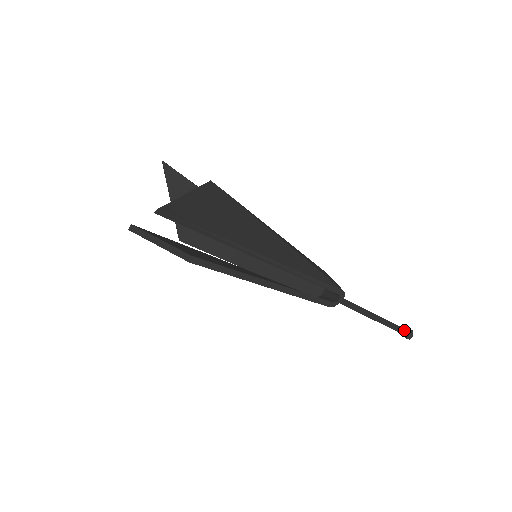
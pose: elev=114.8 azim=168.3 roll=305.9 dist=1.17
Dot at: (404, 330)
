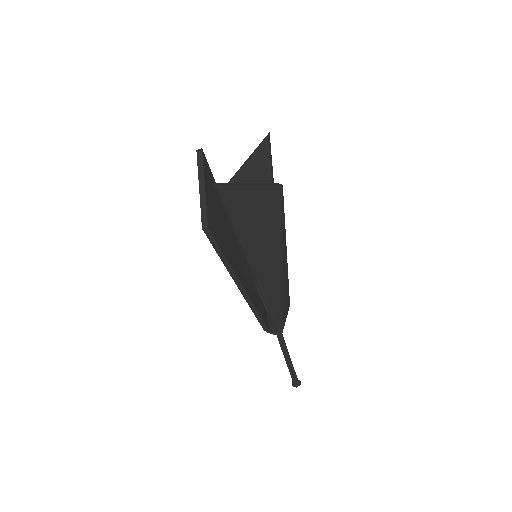
Dot at: (296, 379)
